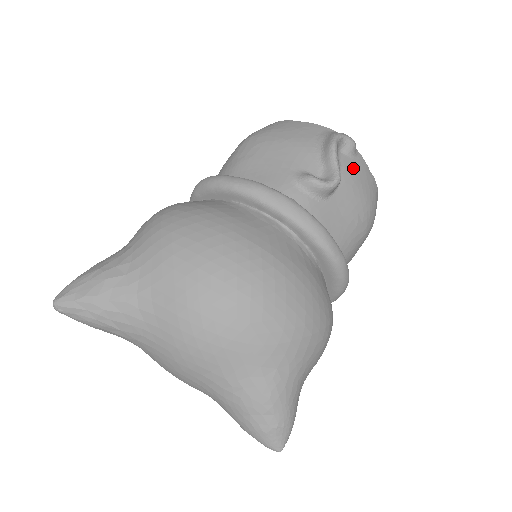
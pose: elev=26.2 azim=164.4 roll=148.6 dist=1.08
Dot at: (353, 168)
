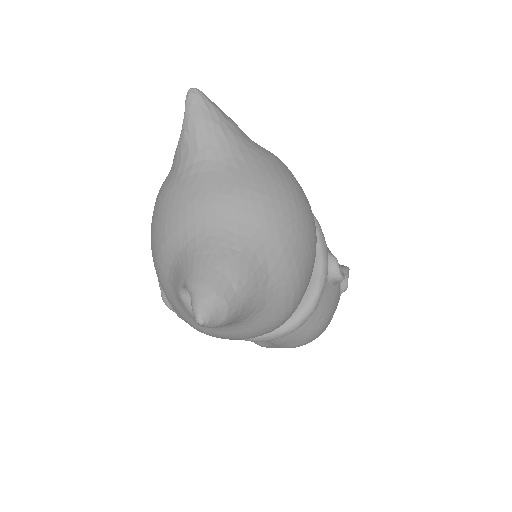
Dot at: (338, 295)
